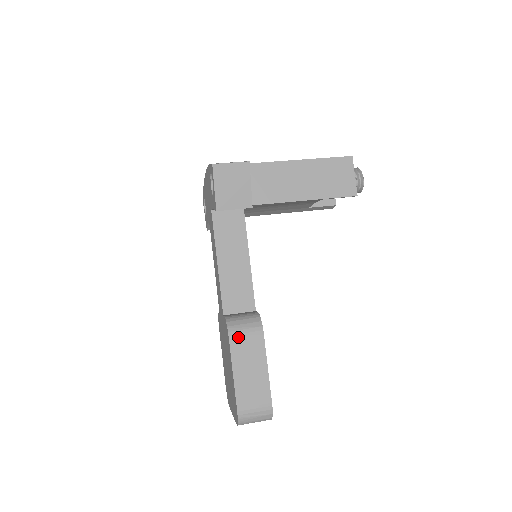
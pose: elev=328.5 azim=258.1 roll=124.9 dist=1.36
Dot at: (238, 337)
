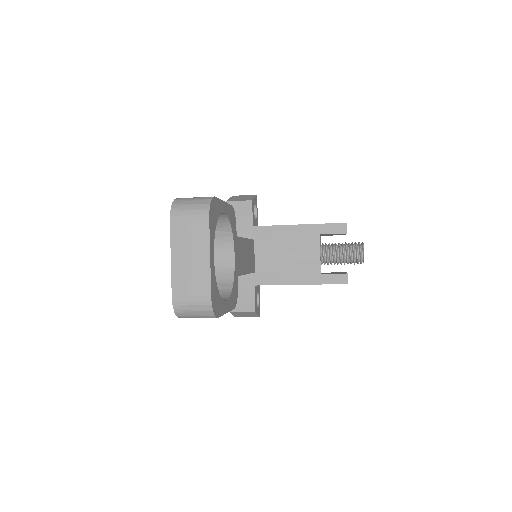
Dot at: occluded
